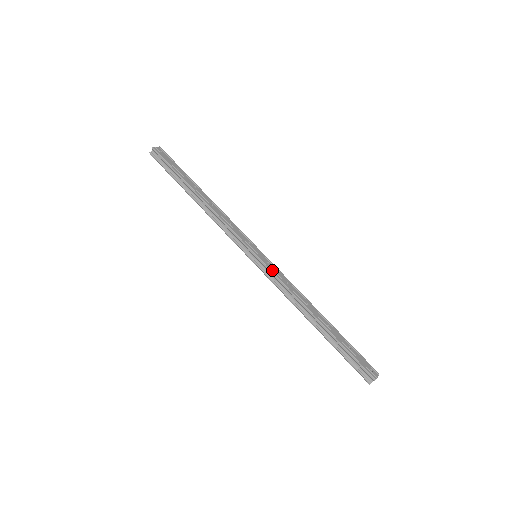
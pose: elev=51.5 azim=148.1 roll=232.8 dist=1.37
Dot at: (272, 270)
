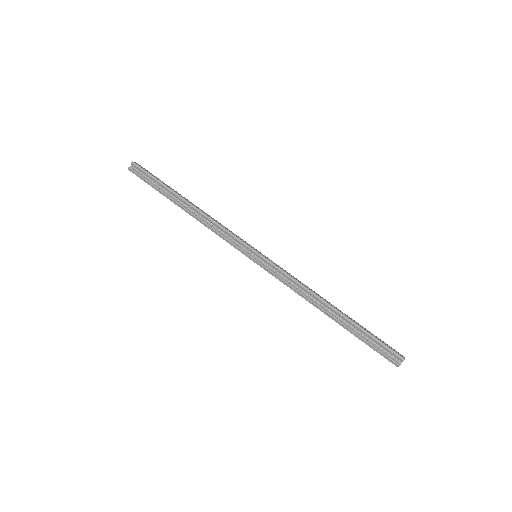
Dot at: (277, 266)
